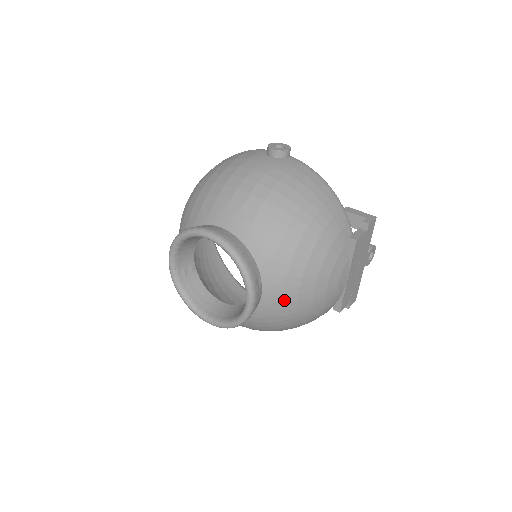
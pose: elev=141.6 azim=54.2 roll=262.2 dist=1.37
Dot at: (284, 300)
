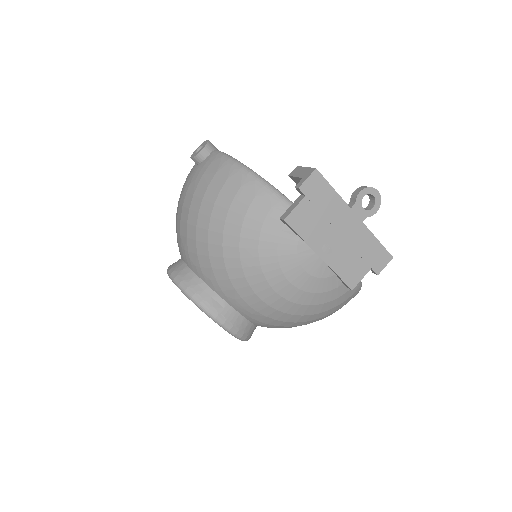
Dot at: (256, 309)
